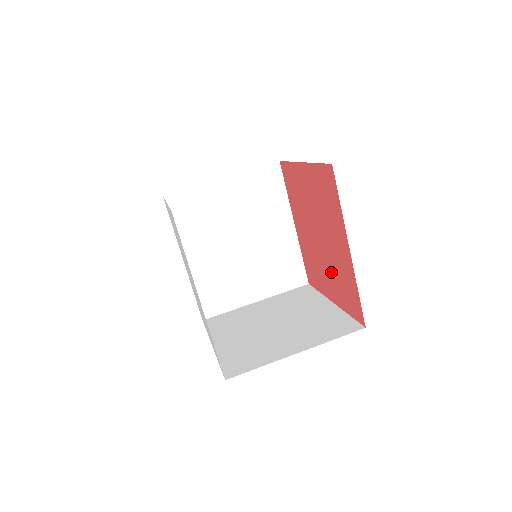
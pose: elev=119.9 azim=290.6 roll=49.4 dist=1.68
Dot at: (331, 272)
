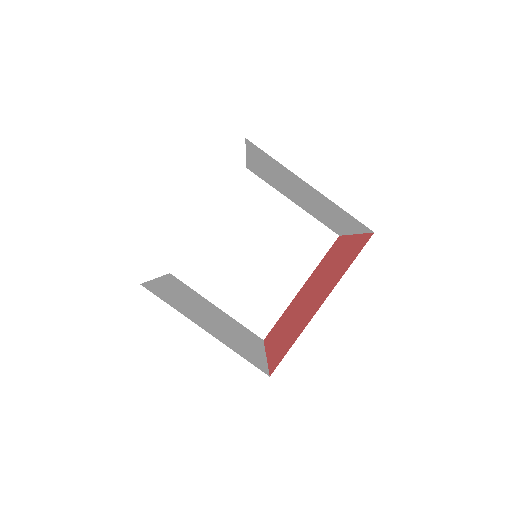
Dot at: (290, 326)
